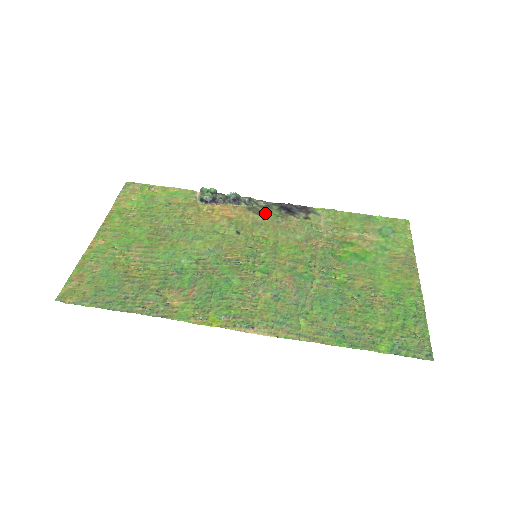
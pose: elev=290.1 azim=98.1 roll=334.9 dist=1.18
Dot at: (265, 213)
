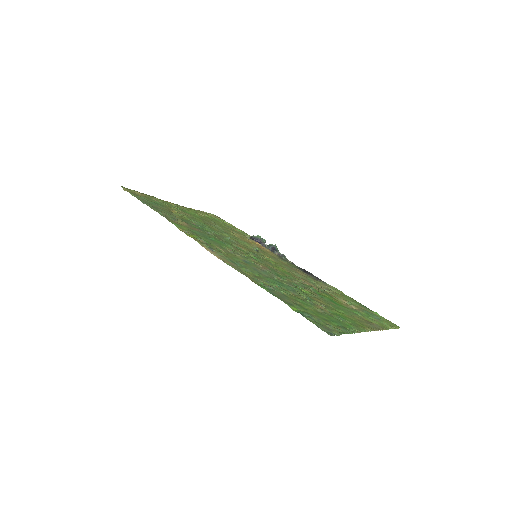
Dot at: (287, 262)
